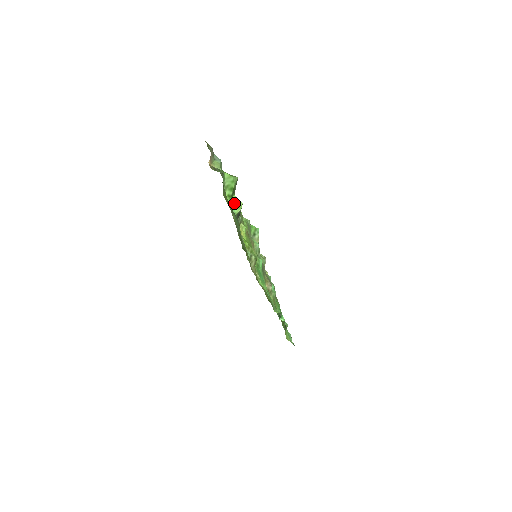
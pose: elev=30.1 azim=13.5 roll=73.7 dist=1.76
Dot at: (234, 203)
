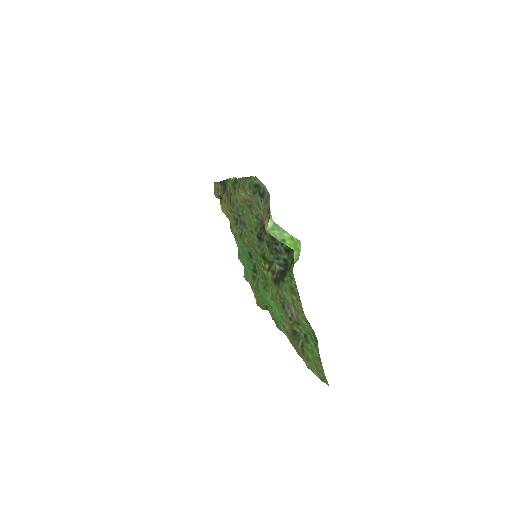
Dot at: occluded
